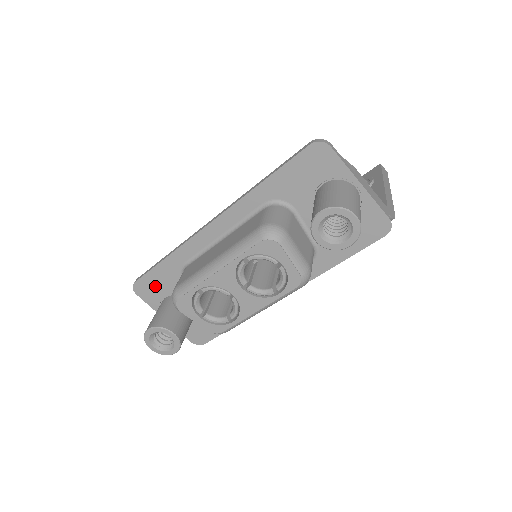
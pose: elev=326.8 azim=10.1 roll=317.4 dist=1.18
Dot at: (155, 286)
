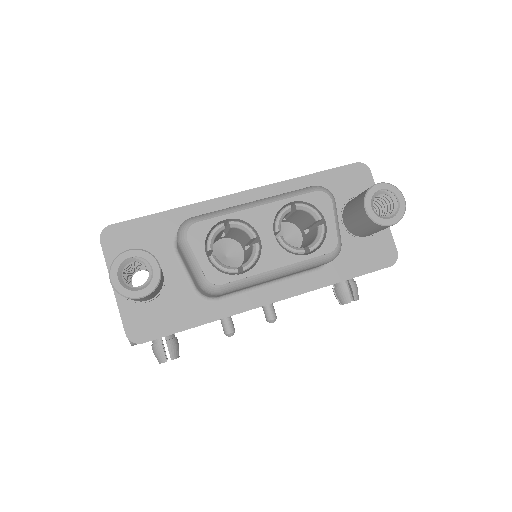
Dot at: (133, 239)
